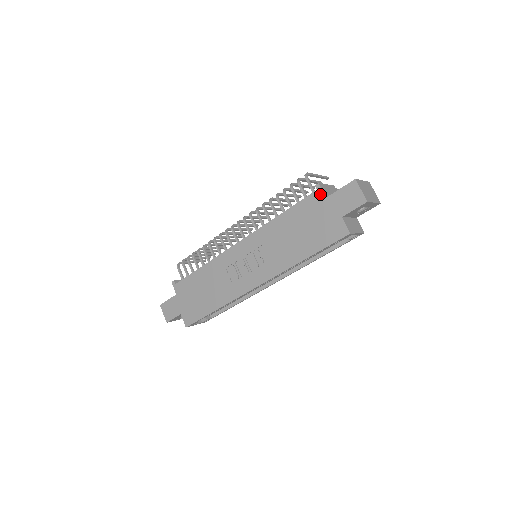
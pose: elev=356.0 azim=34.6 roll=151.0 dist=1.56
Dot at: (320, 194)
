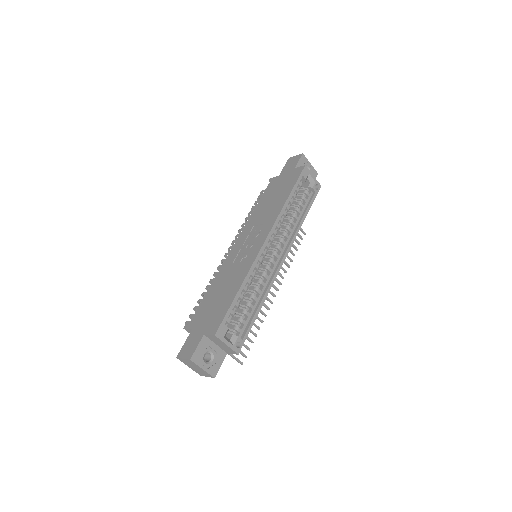
Dot at: (274, 179)
